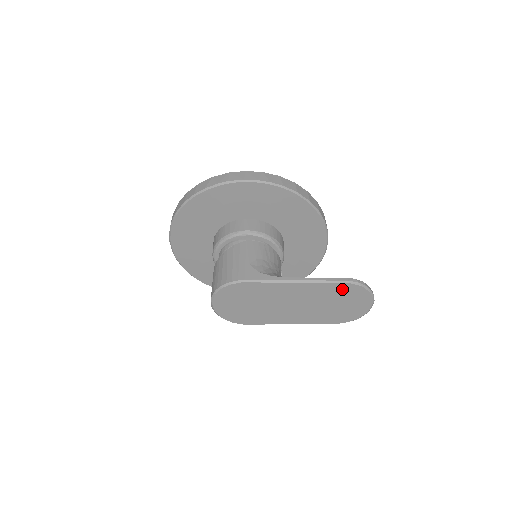
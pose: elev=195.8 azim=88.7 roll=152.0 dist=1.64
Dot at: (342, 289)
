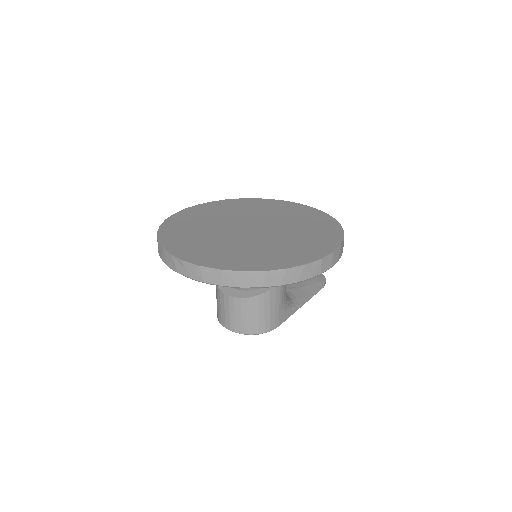
Dot at: occluded
